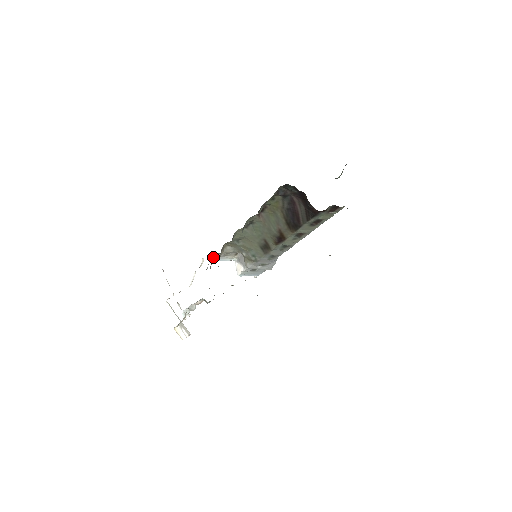
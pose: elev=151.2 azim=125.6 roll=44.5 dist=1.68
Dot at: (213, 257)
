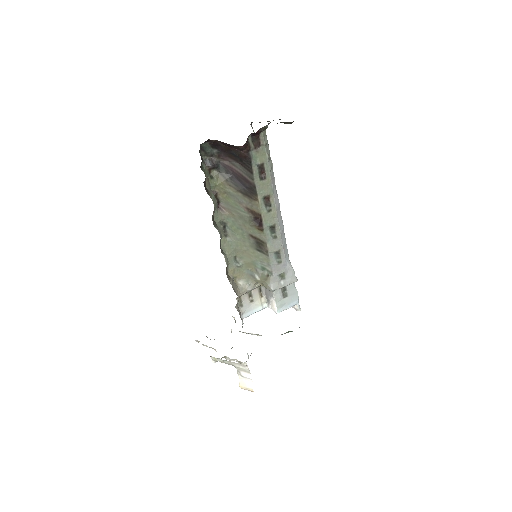
Dot at: (241, 310)
